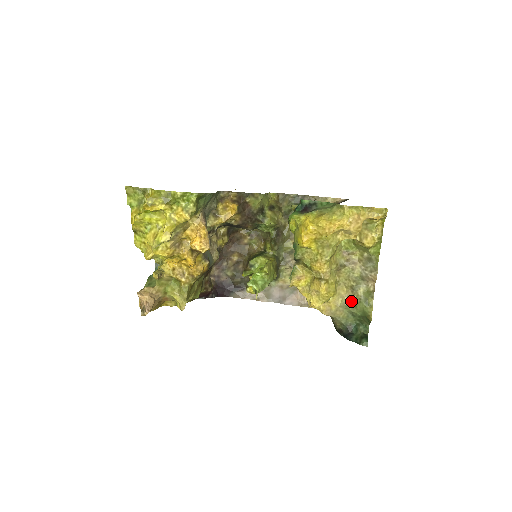
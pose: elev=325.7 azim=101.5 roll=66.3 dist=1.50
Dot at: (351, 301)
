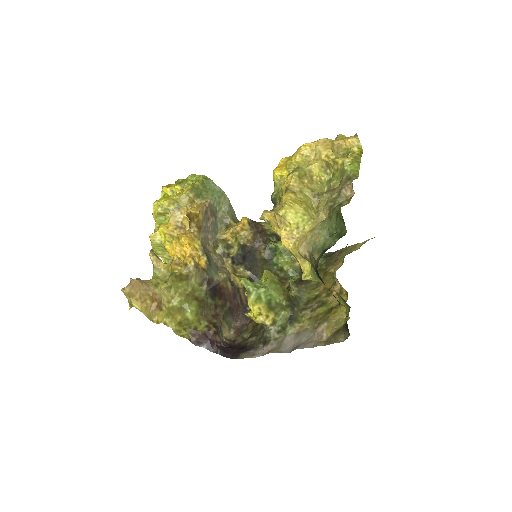
Dot at: (326, 217)
